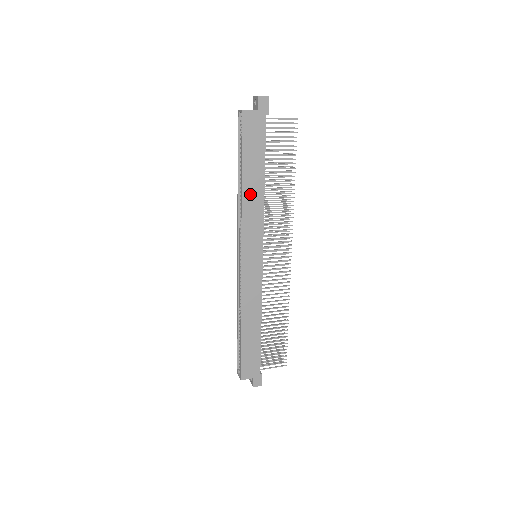
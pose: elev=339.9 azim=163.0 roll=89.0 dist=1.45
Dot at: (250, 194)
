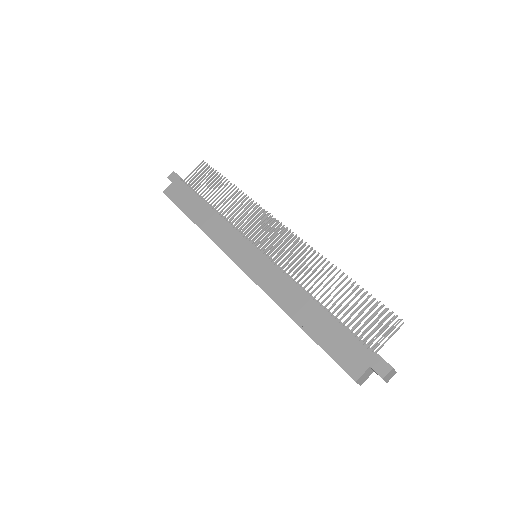
Dot at: (206, 222)
